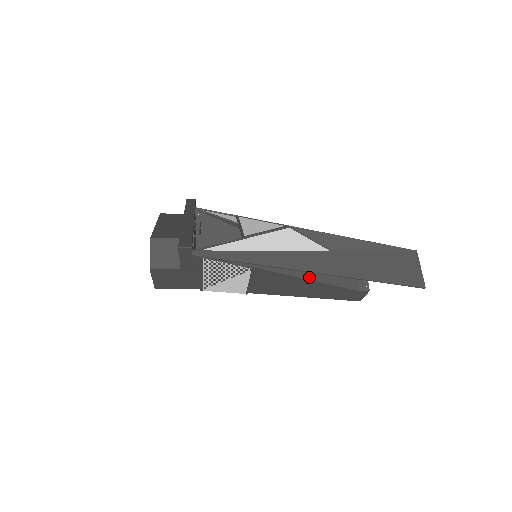
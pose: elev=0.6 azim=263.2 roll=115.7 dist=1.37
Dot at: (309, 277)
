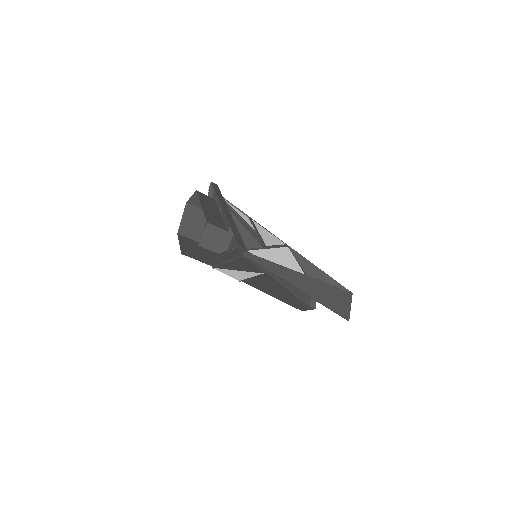
Dot at: (290, 289)
